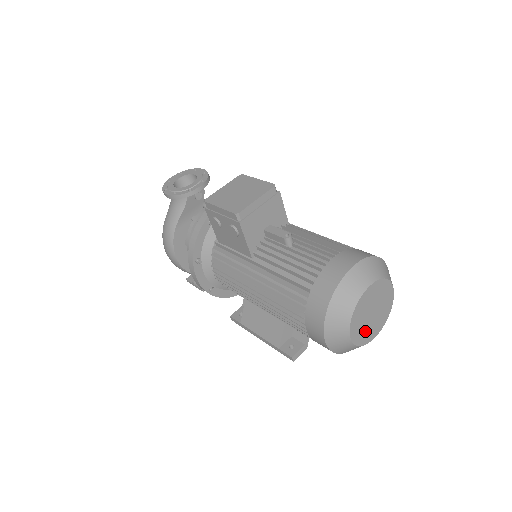
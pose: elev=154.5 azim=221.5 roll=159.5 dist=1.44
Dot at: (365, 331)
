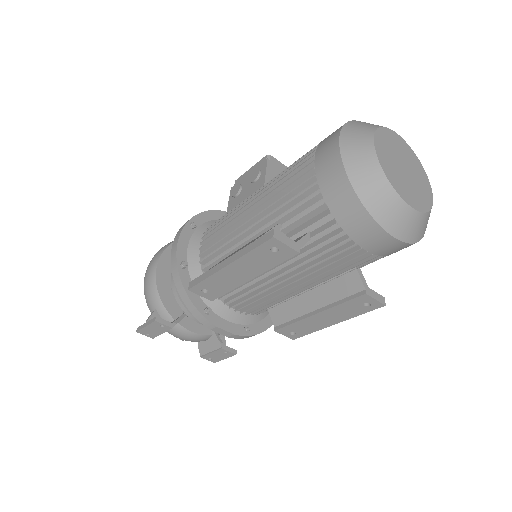
Dot at: (394, 172)
